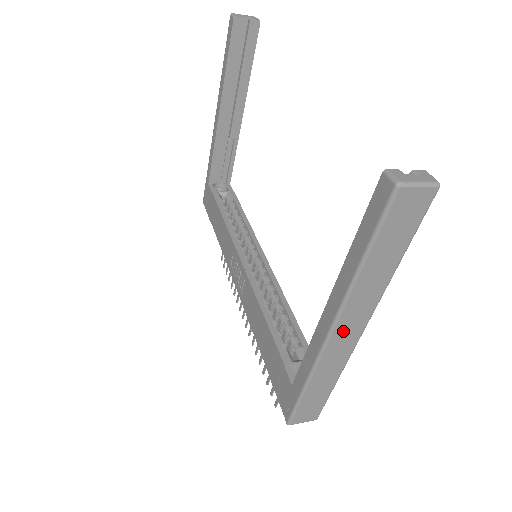
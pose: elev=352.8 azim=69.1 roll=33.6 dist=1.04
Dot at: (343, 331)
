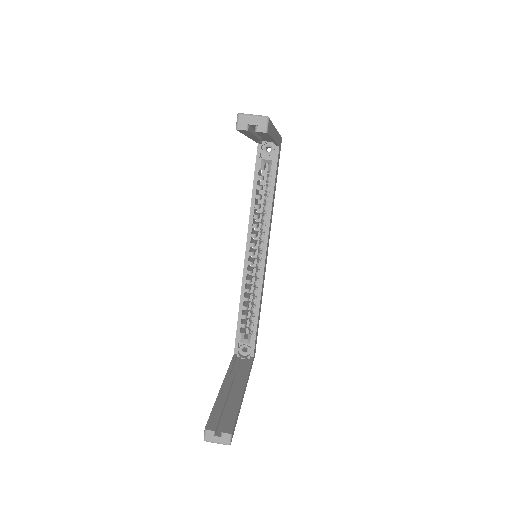
Dot at: occluded
